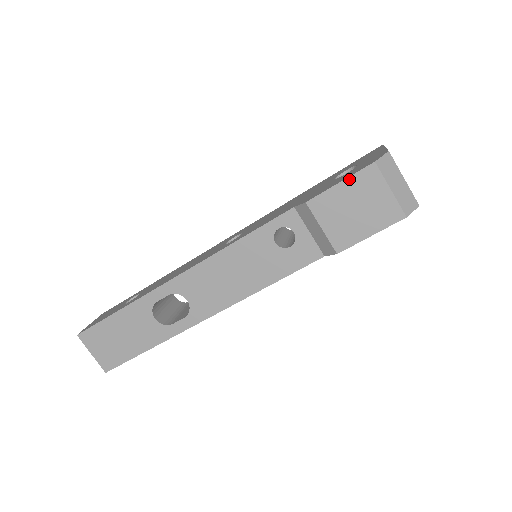
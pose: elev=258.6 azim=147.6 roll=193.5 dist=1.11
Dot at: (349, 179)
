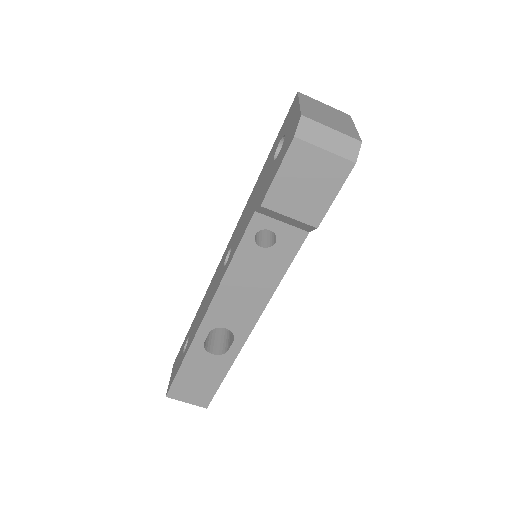
Dot at: (283, 165)
